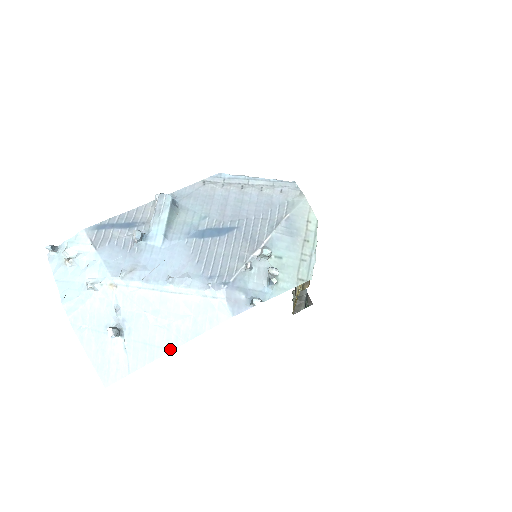
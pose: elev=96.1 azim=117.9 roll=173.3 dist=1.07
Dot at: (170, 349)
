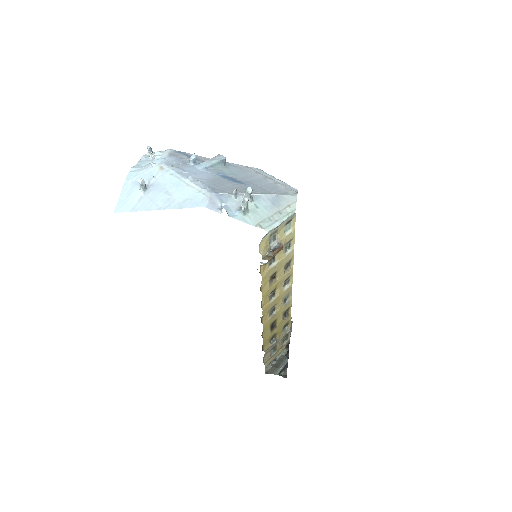
Dot at: (161, 209)
